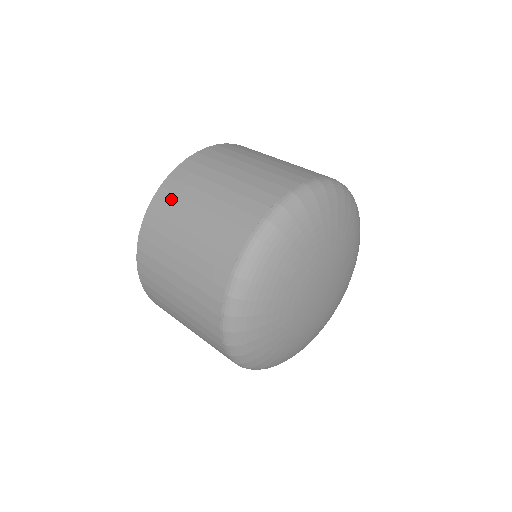
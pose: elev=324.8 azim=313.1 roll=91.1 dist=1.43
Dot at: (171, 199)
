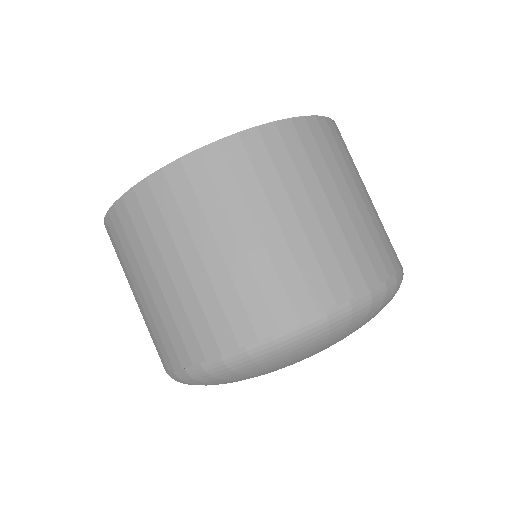
Dot at: (117, 243)
